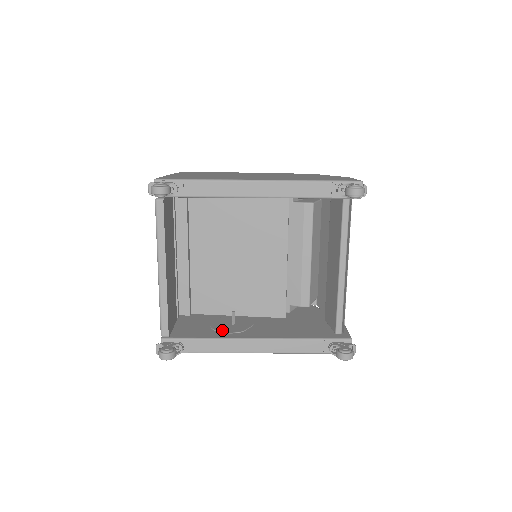
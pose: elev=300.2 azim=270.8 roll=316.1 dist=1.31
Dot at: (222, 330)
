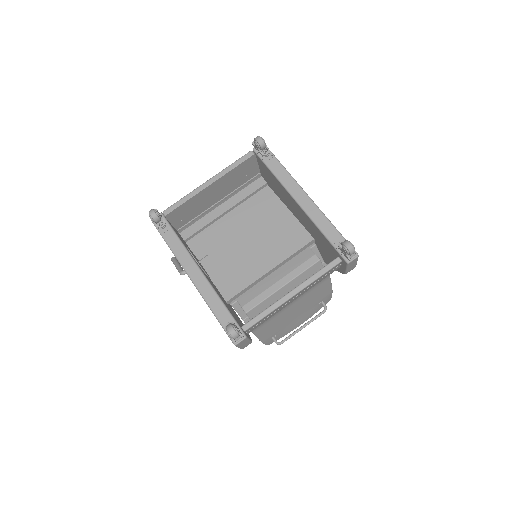
Dot at: occluded
